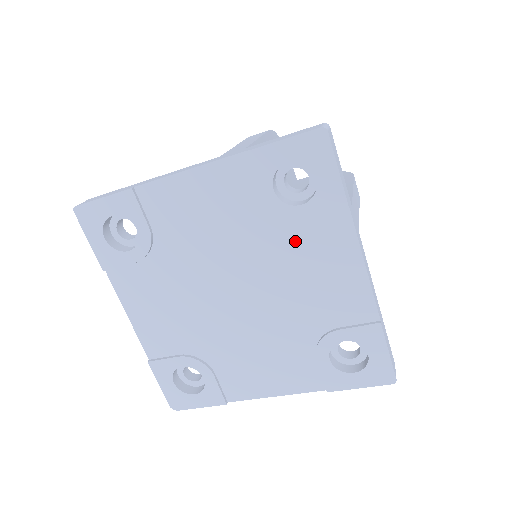
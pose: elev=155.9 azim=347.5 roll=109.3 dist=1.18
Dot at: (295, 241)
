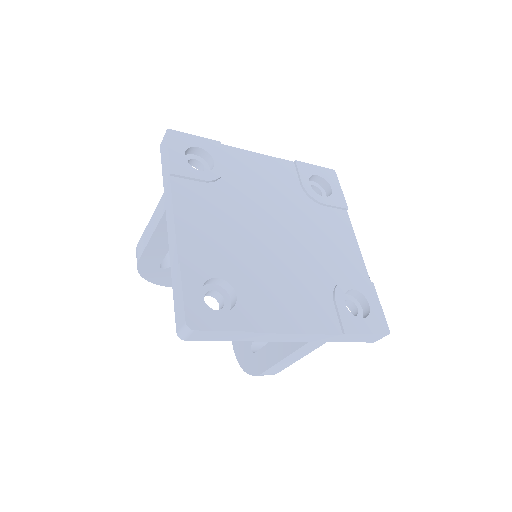
Dot at: (319, 215)
